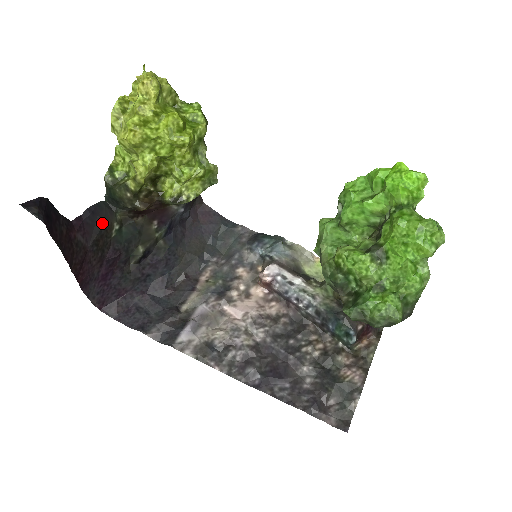
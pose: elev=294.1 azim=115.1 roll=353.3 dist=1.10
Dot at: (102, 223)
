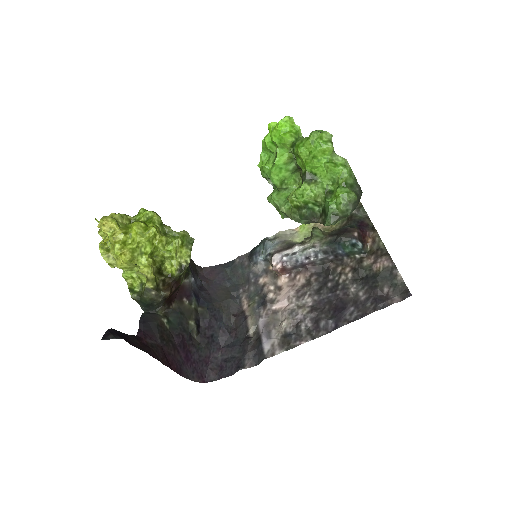
Dot at: (155, 324)
